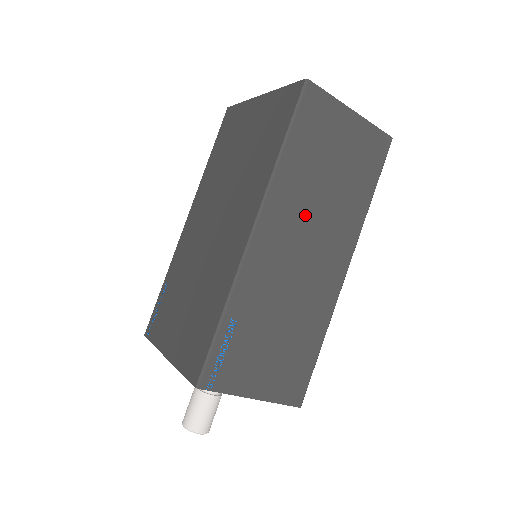
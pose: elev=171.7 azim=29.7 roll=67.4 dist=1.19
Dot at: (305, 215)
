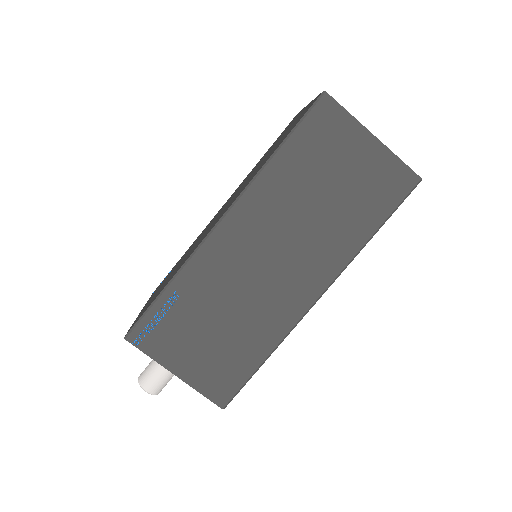
Dot at: (283, 224)
